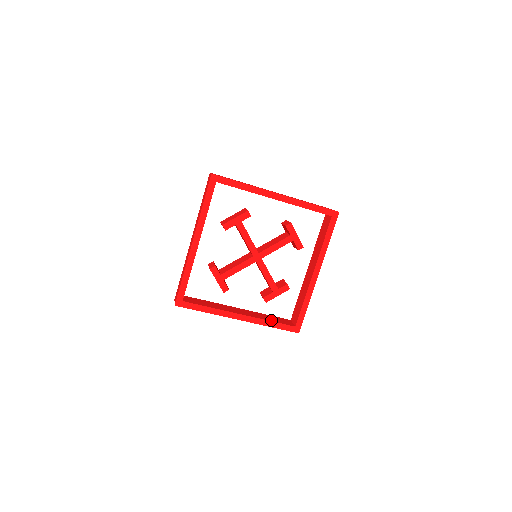
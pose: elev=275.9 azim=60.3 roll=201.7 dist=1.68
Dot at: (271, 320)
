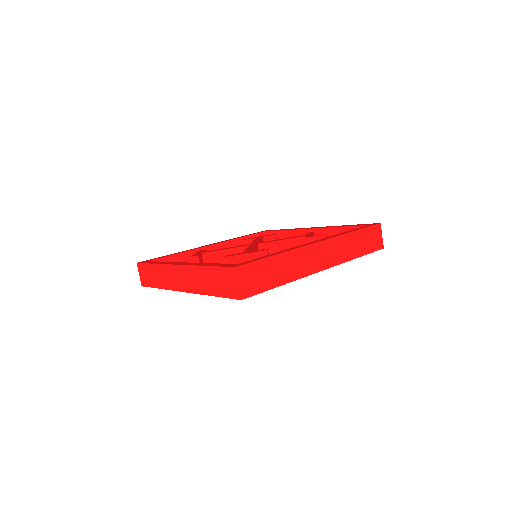
Dot at: occluded
